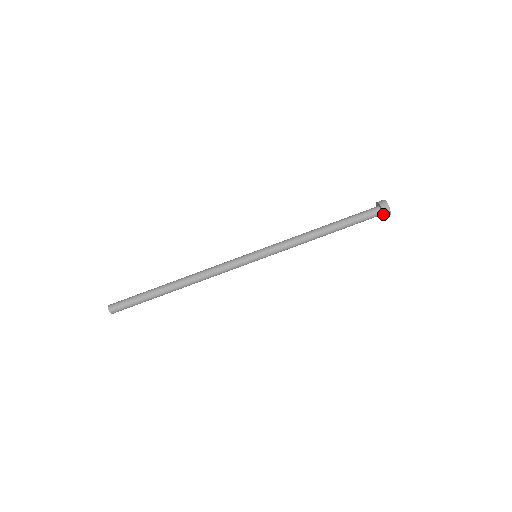
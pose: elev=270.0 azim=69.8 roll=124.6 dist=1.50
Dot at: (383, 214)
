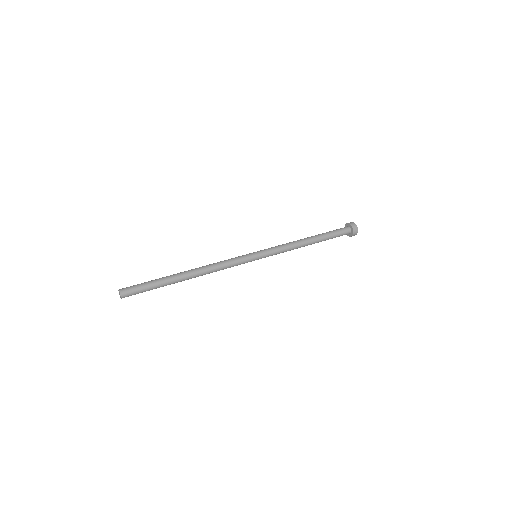
Dot at: (351, 226)
